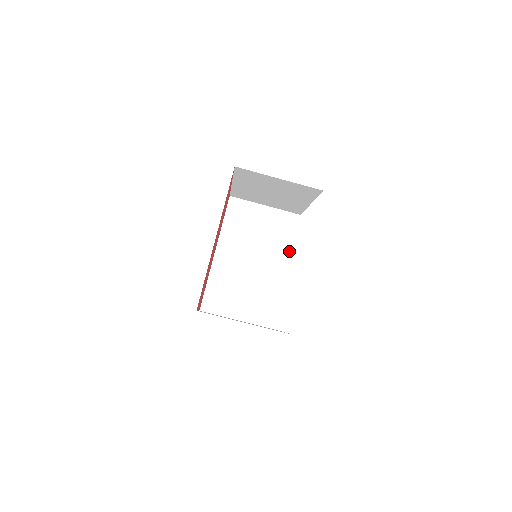
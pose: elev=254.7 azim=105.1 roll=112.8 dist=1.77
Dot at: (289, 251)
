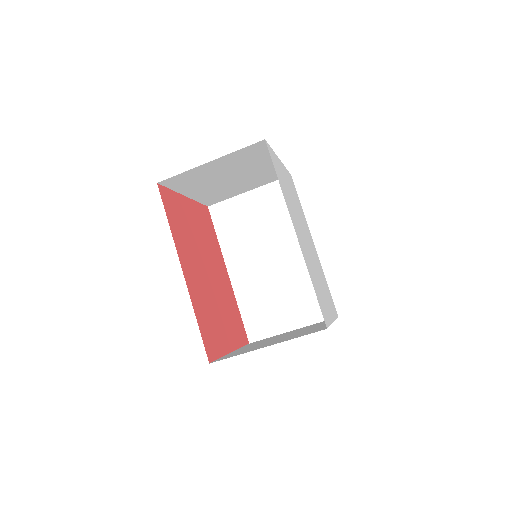
Dot at: occluded
